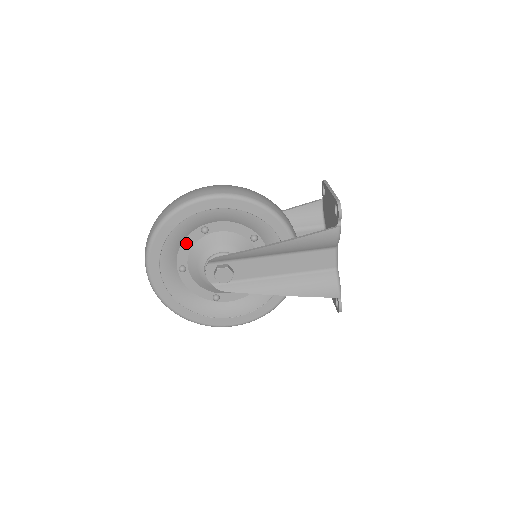
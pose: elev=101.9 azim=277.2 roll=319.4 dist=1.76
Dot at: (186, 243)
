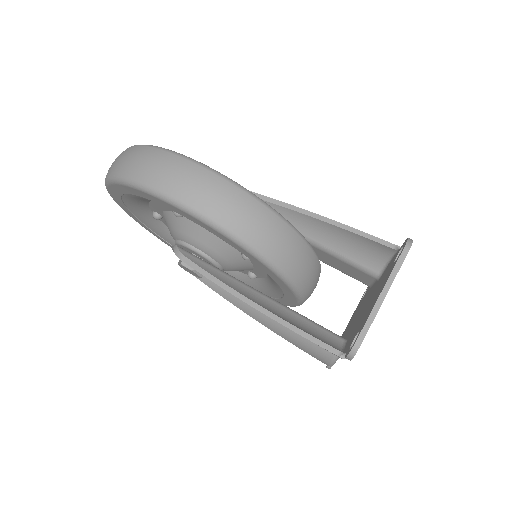
Dot at: (157, 204)
